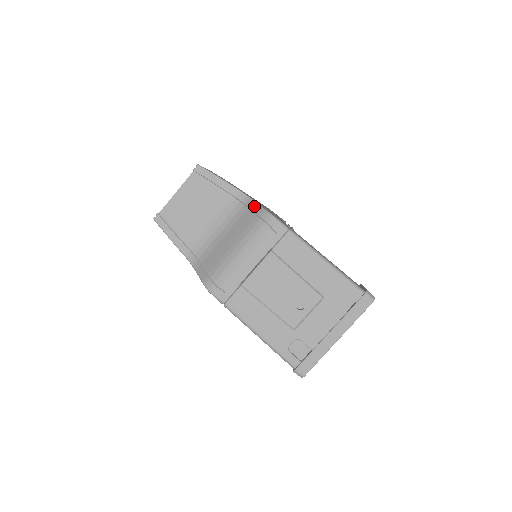
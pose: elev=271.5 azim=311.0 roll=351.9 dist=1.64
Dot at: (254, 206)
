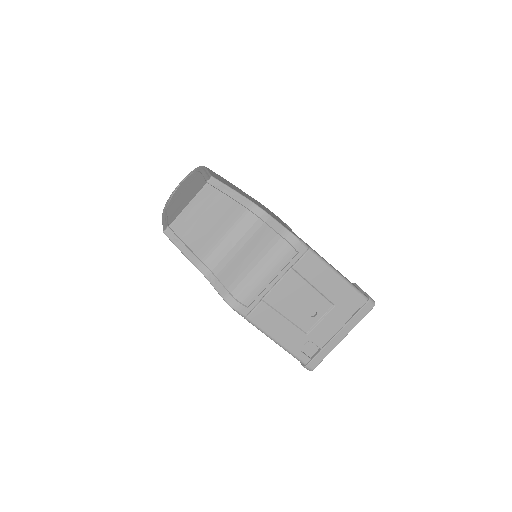
Dot at: (272, 222)
